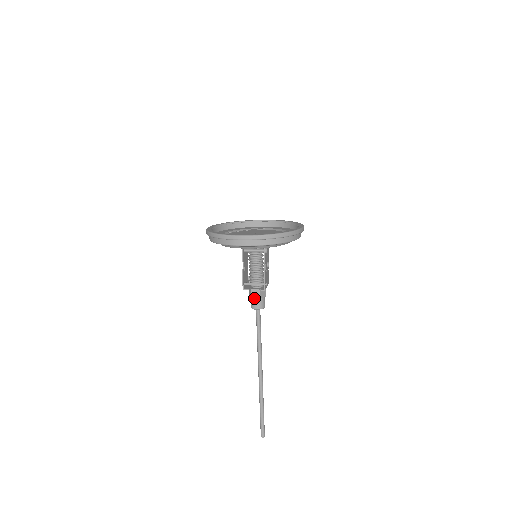
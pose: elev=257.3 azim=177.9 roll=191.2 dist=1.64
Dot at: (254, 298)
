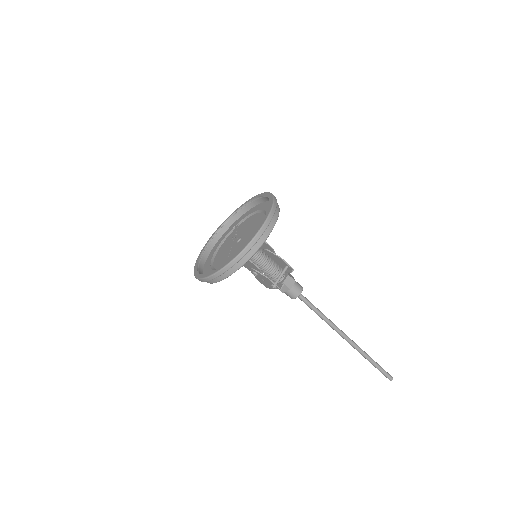
Dot at: (291, 287)
